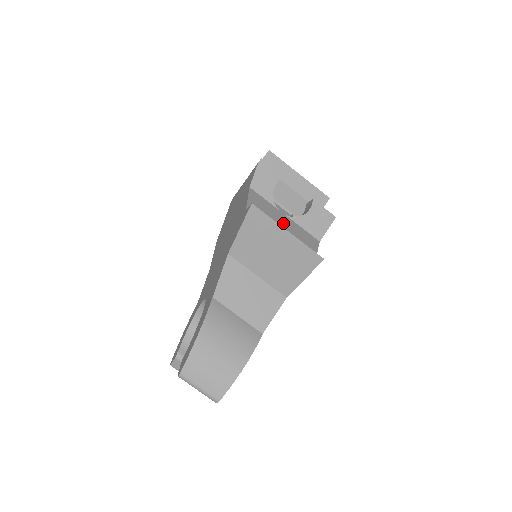
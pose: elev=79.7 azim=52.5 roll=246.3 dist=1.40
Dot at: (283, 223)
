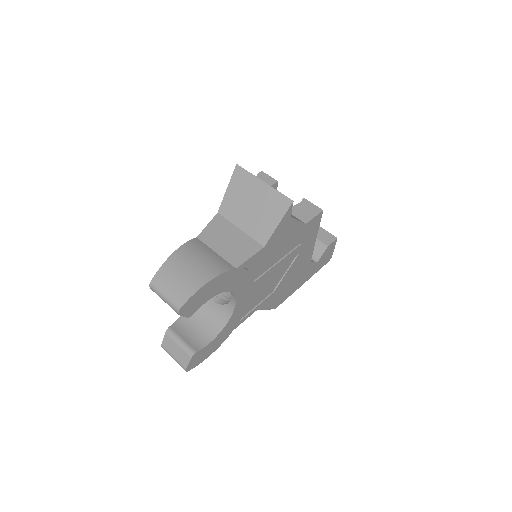
Dot at: occluded
